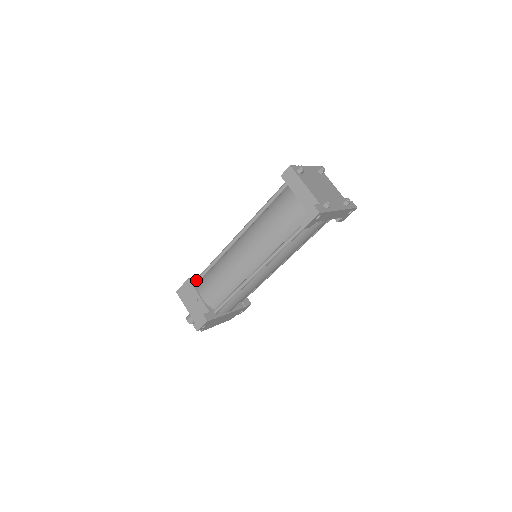
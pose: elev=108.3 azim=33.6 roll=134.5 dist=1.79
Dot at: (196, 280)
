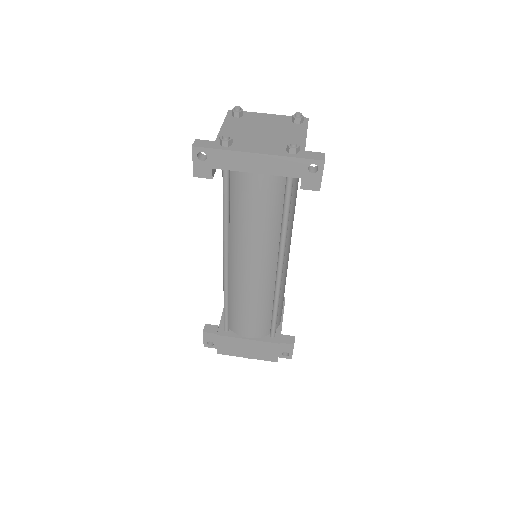
Dot at: occluded
